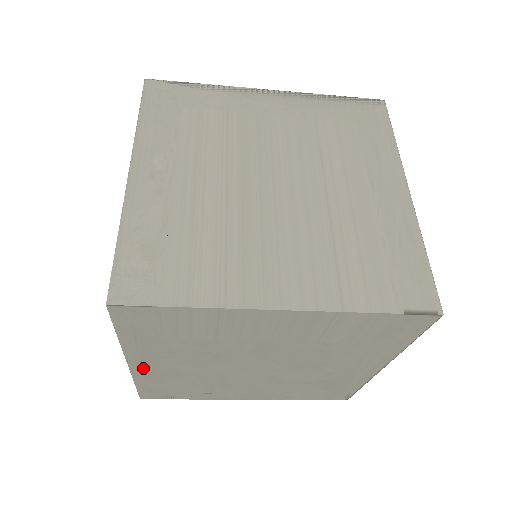
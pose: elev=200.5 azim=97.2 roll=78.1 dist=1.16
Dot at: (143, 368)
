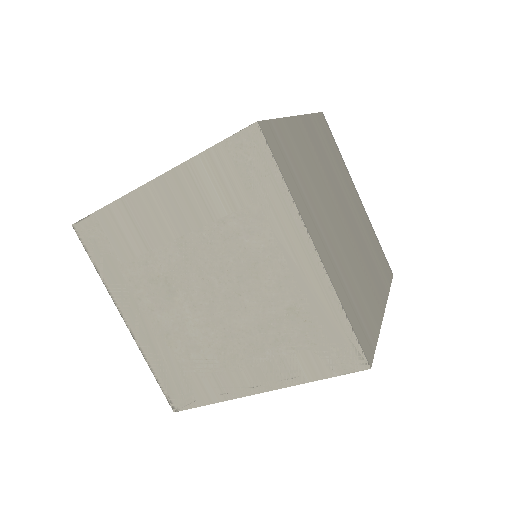
Dot at: (138, 328)
